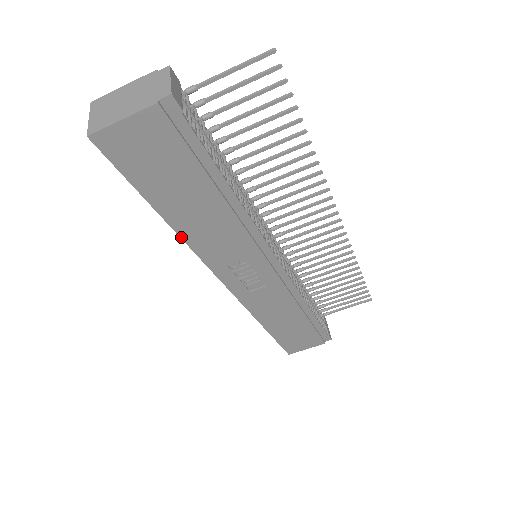
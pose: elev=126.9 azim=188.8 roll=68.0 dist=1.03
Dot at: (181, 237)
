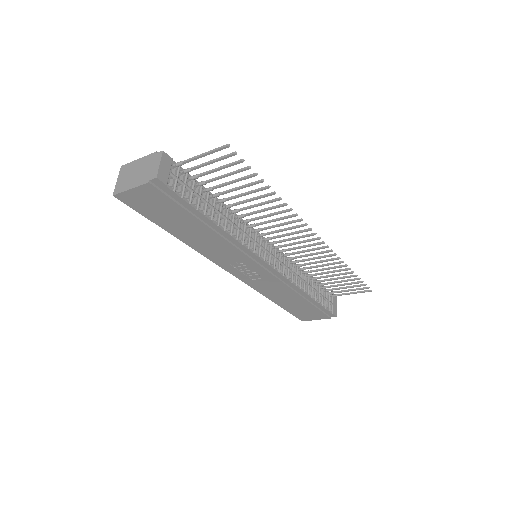
Dot at: (189, 246)
